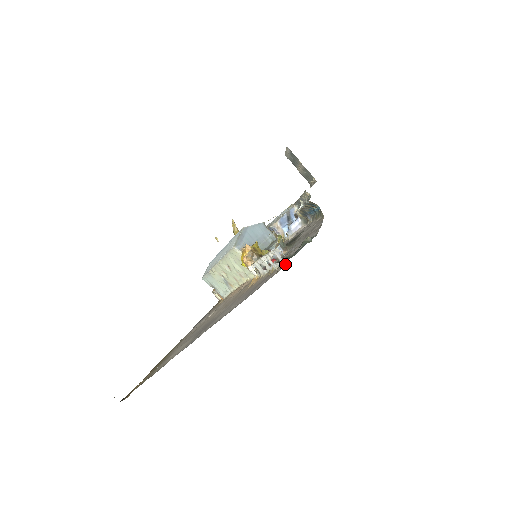
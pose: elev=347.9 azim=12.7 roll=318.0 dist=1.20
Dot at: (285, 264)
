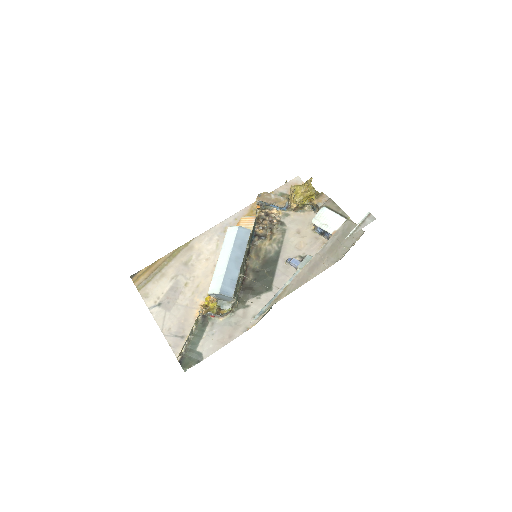
Dot at: (180, 357)
